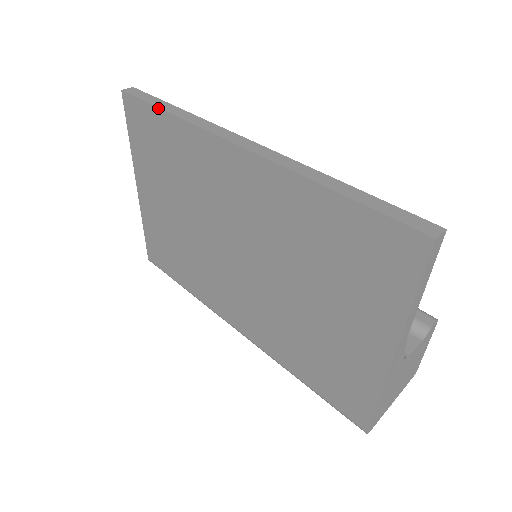
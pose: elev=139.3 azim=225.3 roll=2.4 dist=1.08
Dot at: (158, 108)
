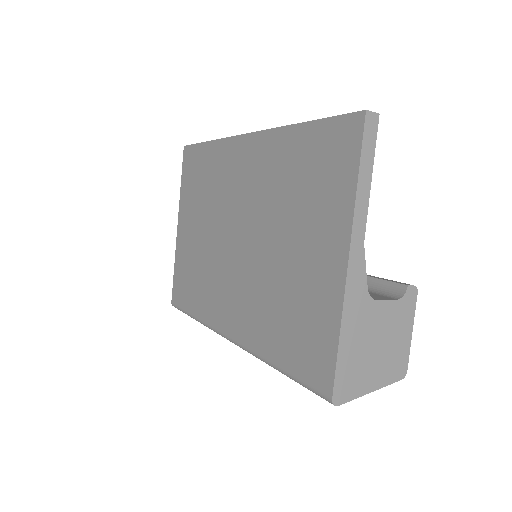
Dot at: (203, 142)
